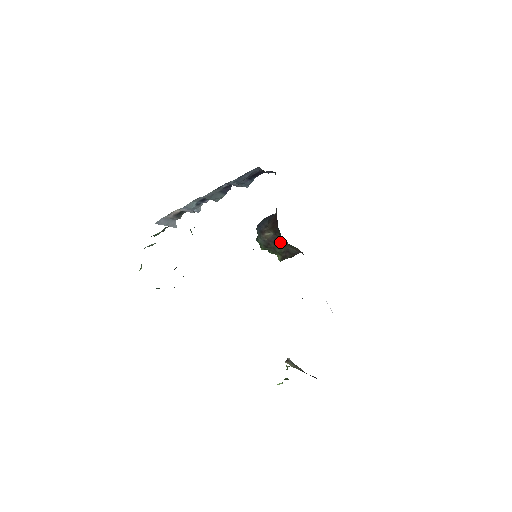
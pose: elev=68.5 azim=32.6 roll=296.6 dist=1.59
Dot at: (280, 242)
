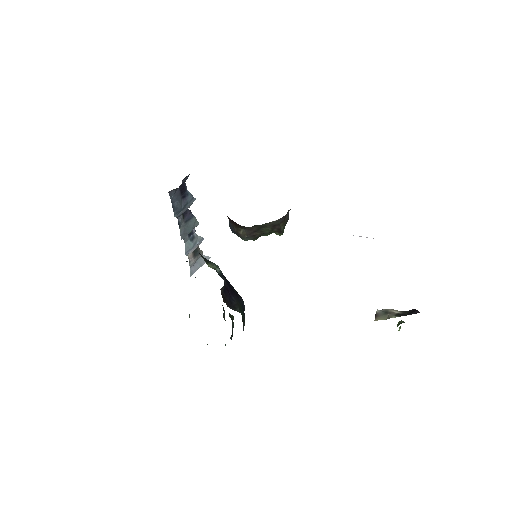
Dot at: (257, 228)
